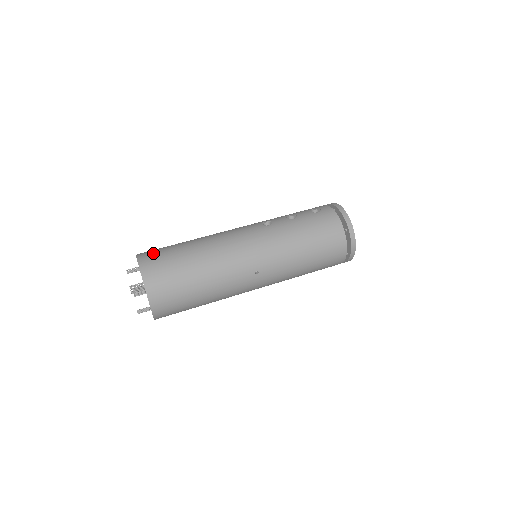
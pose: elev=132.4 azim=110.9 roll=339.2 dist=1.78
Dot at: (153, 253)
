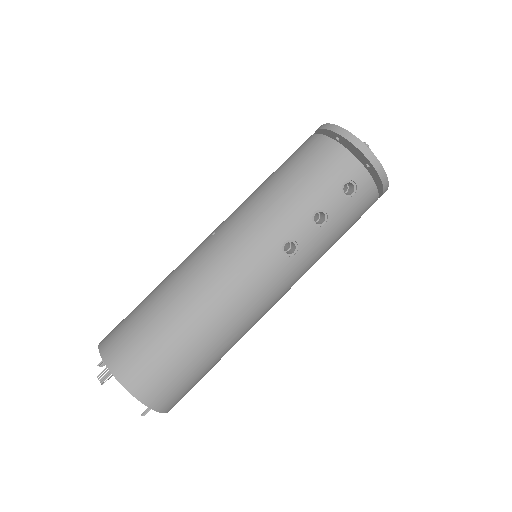
Dot at: (157, 382)
